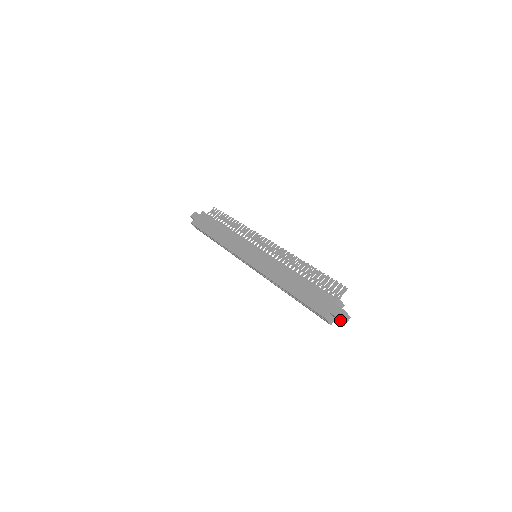
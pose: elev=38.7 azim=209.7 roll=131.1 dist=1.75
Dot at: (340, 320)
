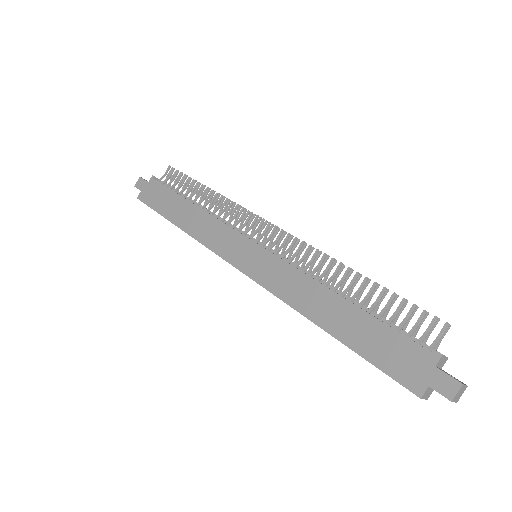
Dot at: (453, 401)
